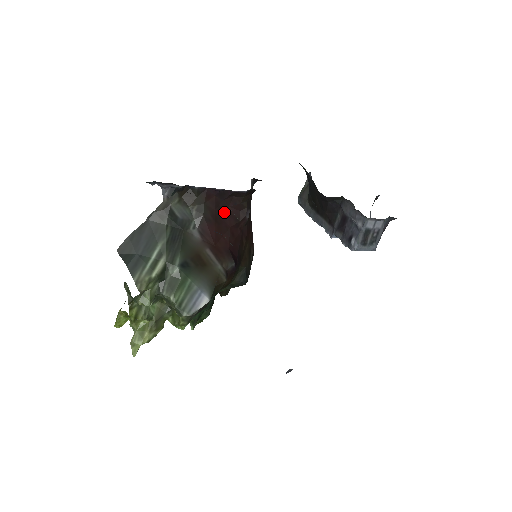
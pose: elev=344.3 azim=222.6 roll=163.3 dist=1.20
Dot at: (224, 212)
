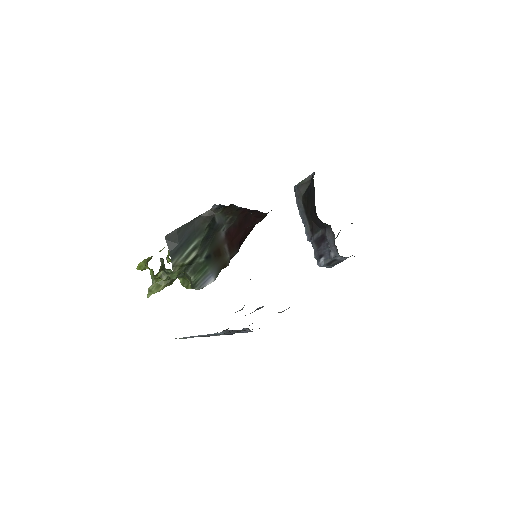
Dot at: (247, 220)
